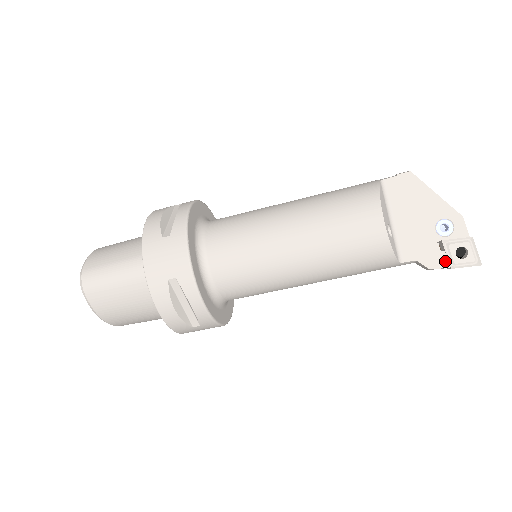
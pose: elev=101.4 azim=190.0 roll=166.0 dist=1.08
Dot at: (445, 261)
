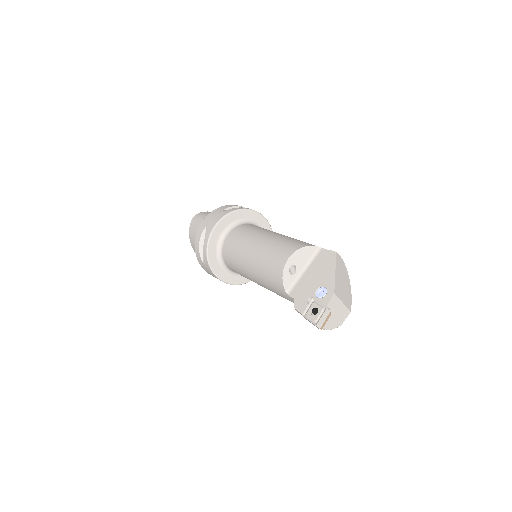
Dot at: (304, 309)
